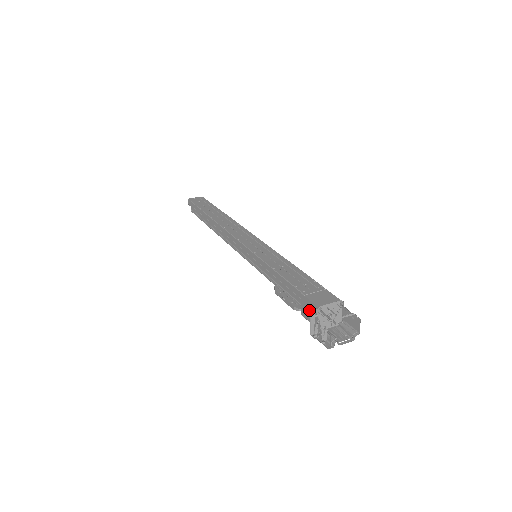
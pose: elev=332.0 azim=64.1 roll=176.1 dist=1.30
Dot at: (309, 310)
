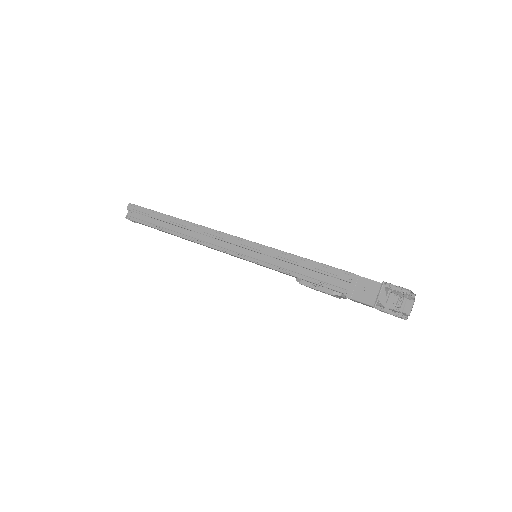
Dot at: (364, 289)
